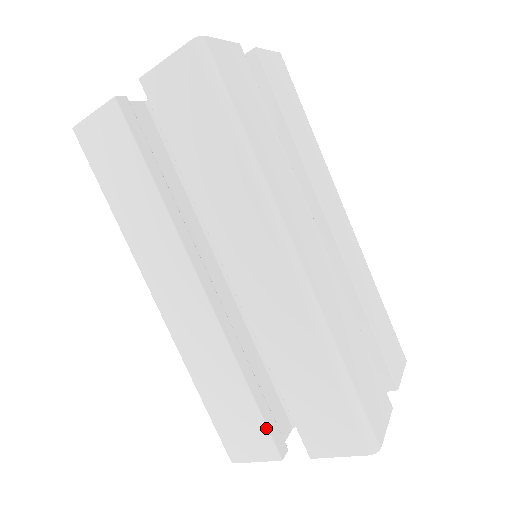
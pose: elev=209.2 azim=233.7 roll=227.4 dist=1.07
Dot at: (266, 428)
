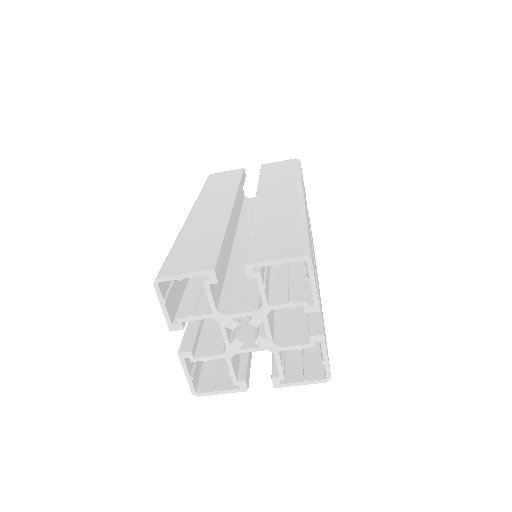
Dot at: (218, 253)
